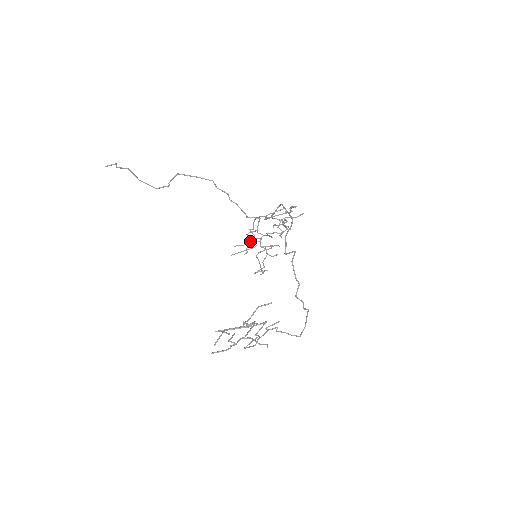
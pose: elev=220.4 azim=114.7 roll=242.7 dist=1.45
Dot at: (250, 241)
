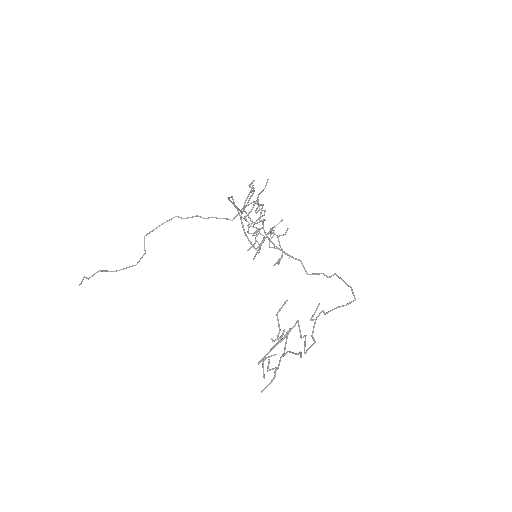
Dot at: (257, 235)
